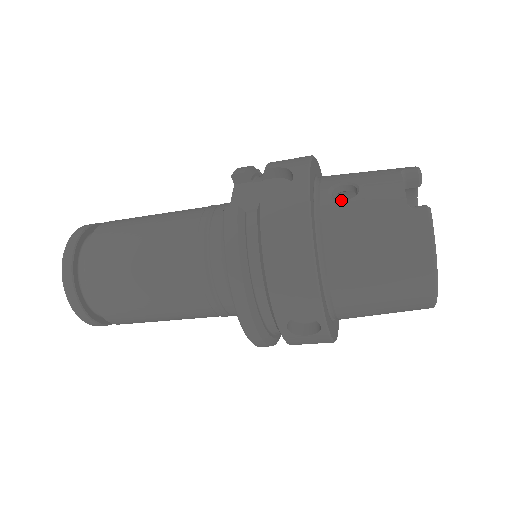
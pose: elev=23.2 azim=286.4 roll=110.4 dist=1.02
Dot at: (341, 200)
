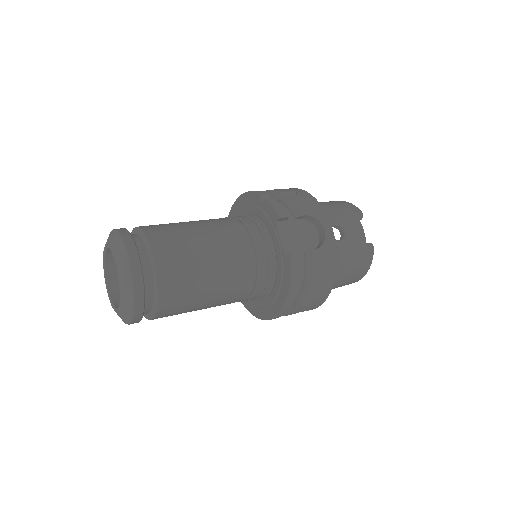
Dot at: occluded
